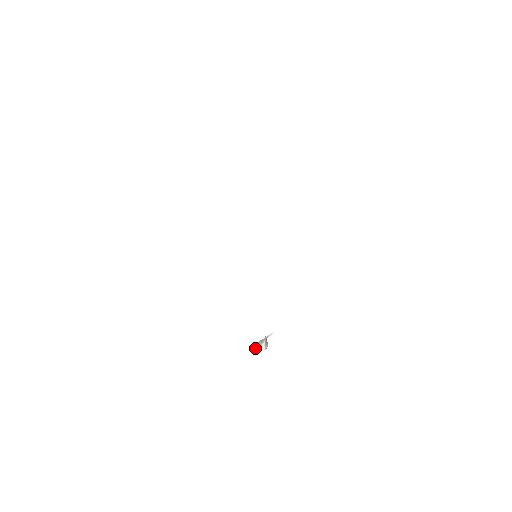
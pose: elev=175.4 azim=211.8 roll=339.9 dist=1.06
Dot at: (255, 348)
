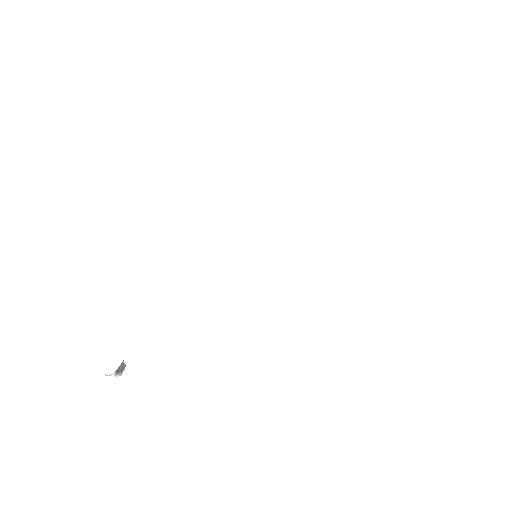
Dot at: occluded
